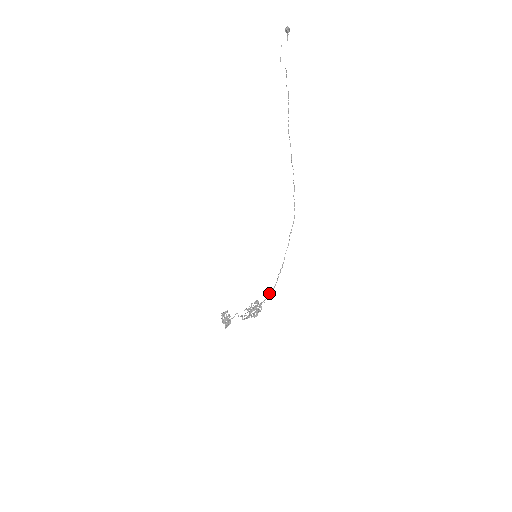
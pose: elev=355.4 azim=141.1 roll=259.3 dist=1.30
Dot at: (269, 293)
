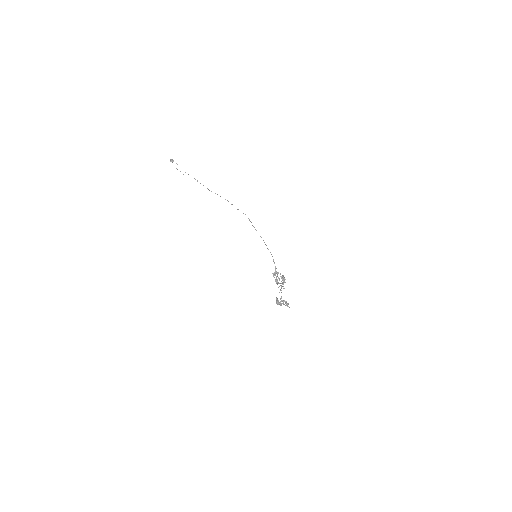
Dot at: occluded
